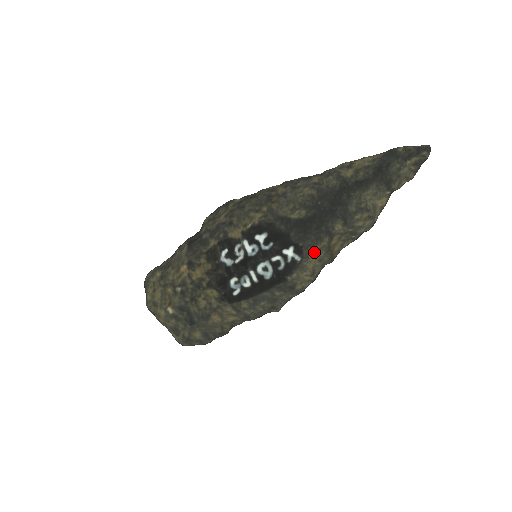
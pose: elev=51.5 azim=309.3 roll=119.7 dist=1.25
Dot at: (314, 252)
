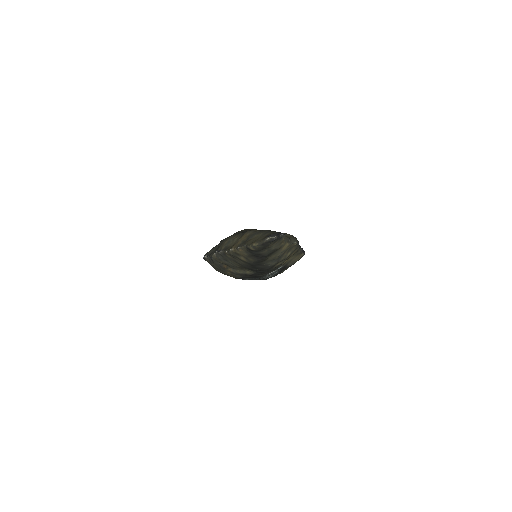
Dot at: (284, 262)
